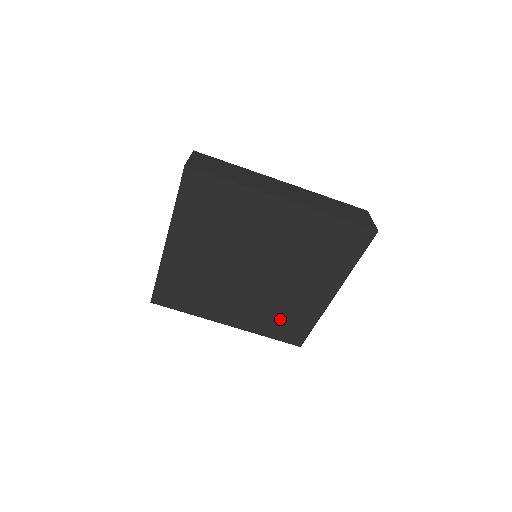
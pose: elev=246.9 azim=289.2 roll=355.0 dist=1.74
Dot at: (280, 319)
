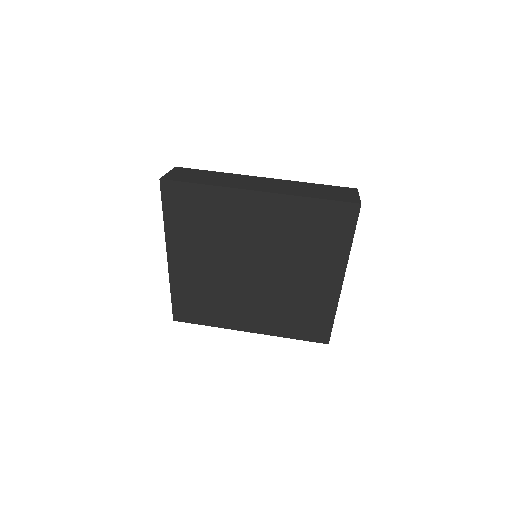
Dot at: (298, 317)
